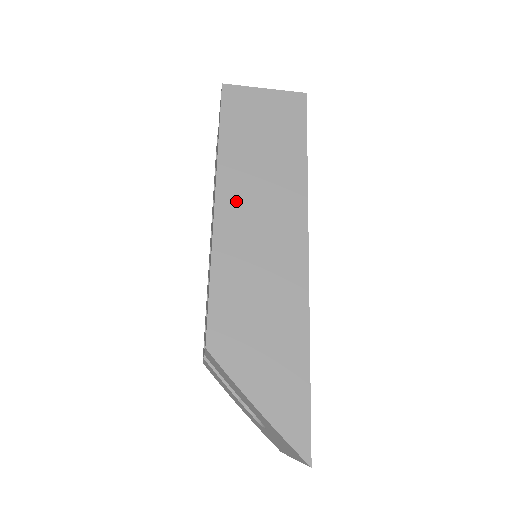
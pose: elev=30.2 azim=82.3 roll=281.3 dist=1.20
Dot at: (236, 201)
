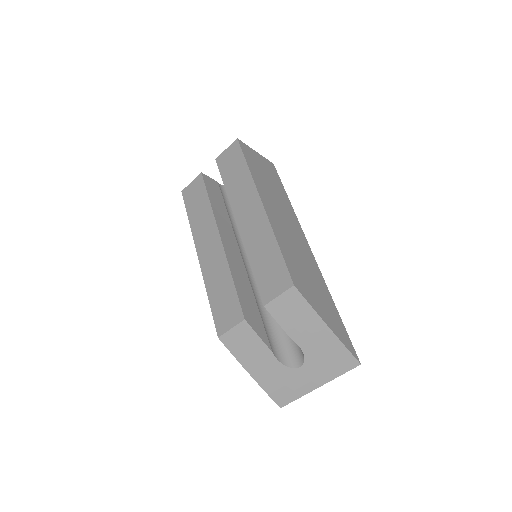
Dot at: (271, 206)
